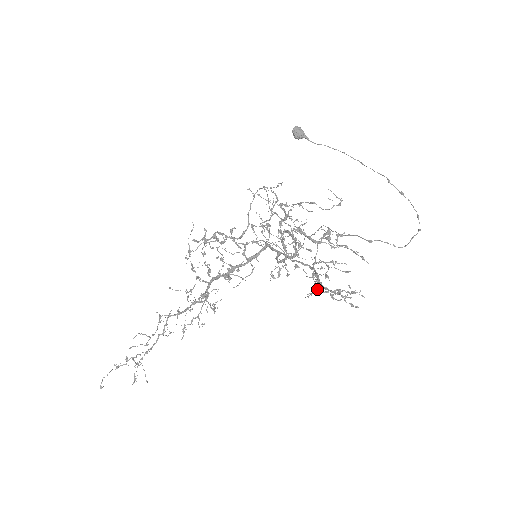
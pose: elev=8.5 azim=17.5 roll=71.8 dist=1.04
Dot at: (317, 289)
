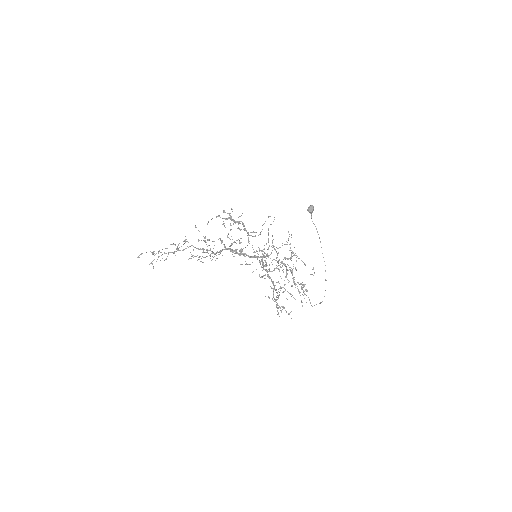
Dot at: occluded
